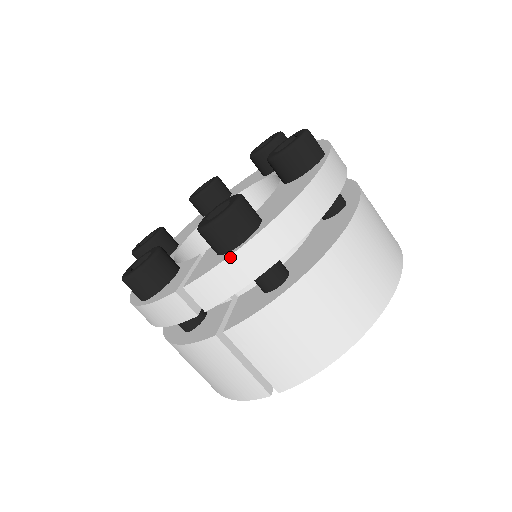
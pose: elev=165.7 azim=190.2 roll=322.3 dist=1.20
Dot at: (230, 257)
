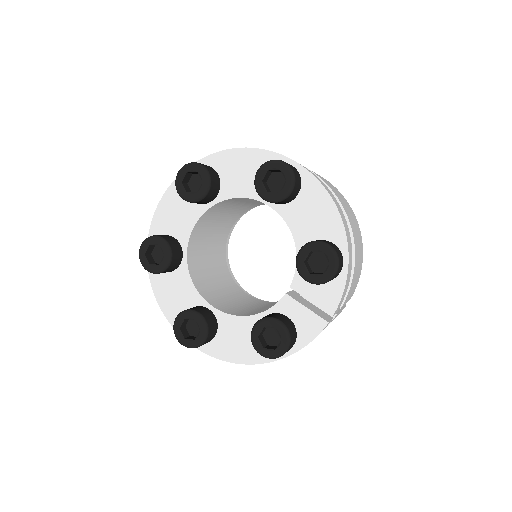
Dot at: (347, 276)
